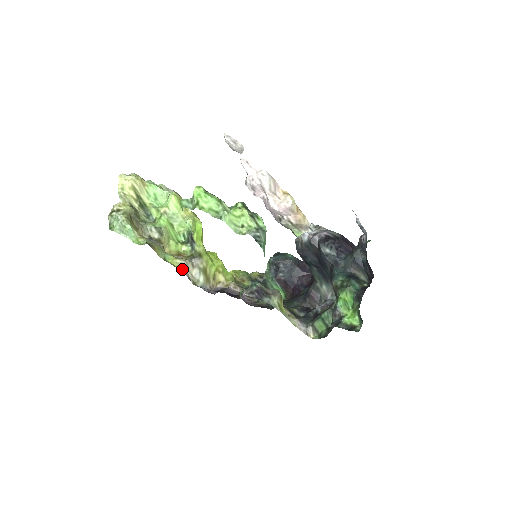
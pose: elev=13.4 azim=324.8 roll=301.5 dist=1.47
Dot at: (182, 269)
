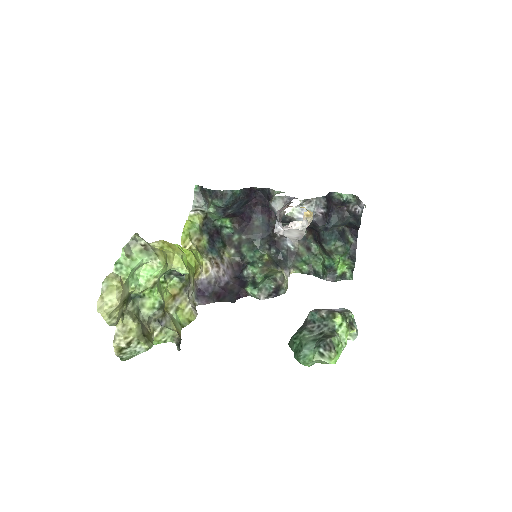
Dot at: (193, 313)
